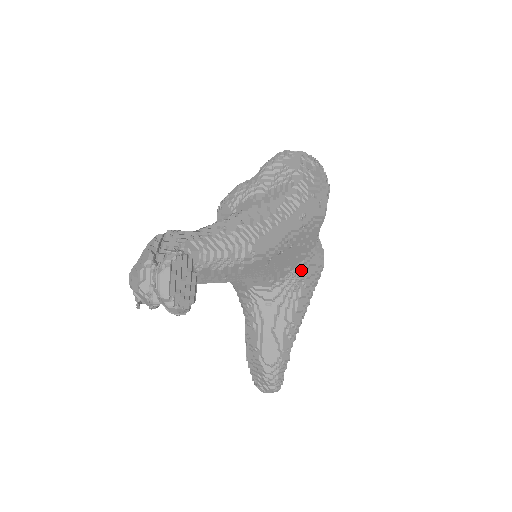
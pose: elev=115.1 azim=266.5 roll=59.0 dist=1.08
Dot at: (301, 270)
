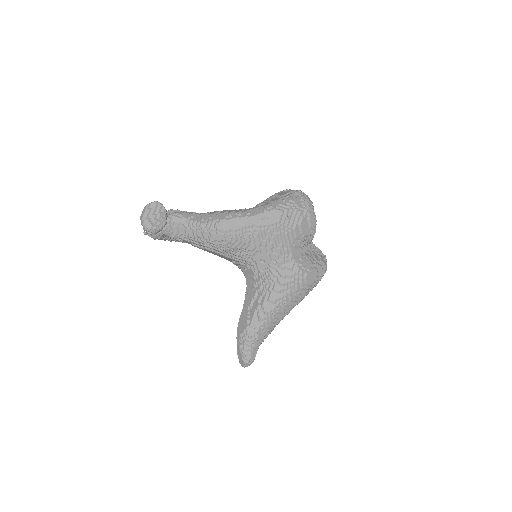
Dot at: (276, 268)
